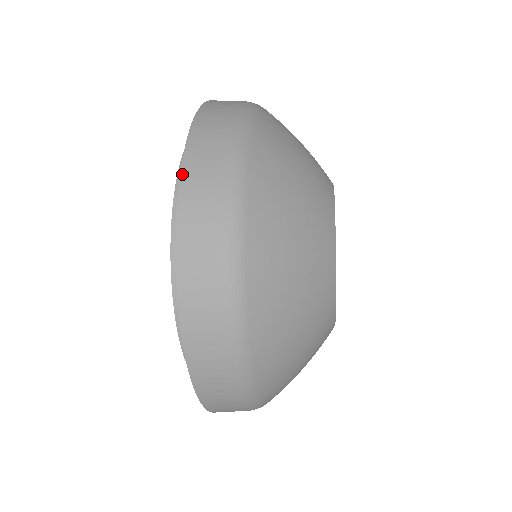
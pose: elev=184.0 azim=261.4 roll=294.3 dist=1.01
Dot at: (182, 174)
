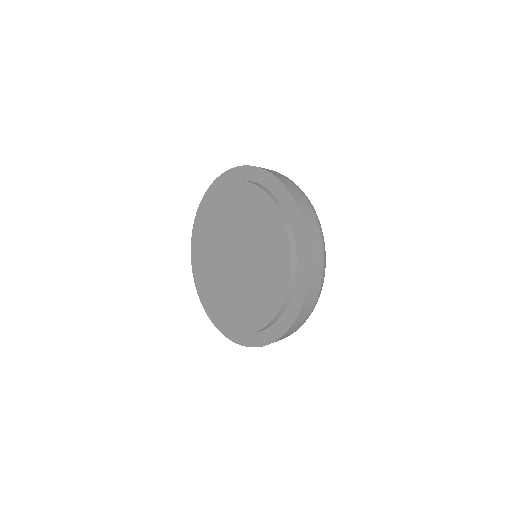
Dot at: (309, 241)
